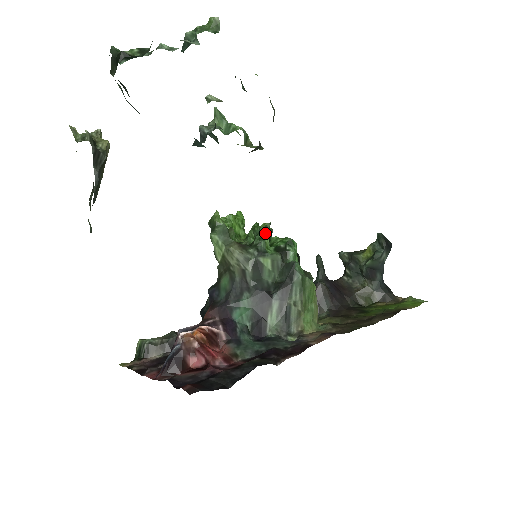
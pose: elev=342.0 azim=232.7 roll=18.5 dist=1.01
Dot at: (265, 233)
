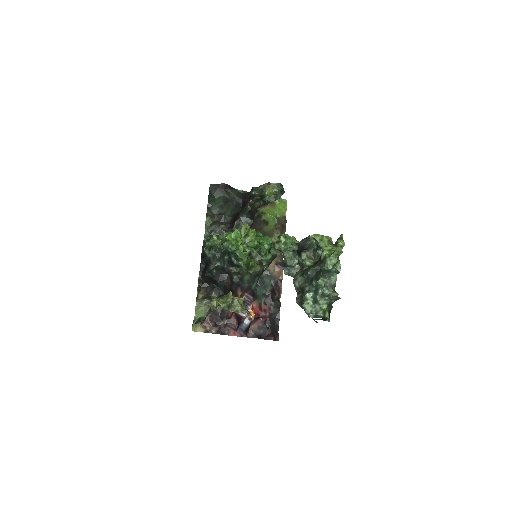
Dot at: (266, 249)
